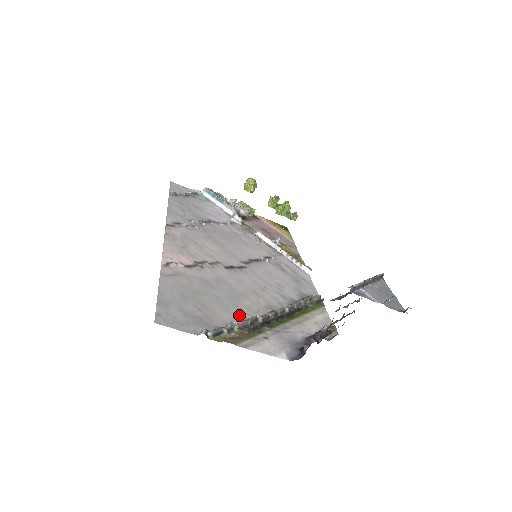
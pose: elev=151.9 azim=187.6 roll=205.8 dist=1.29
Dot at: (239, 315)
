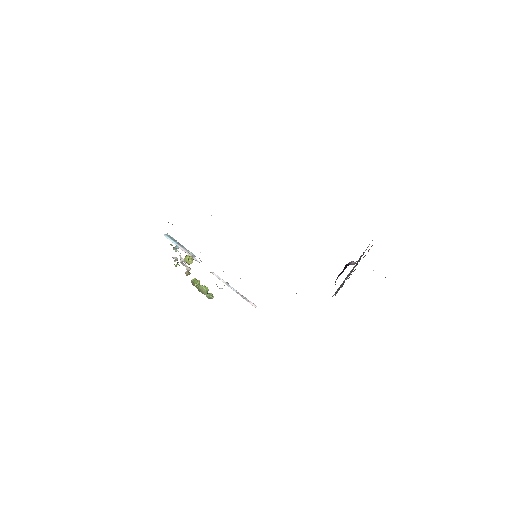
Dot at: occluded
